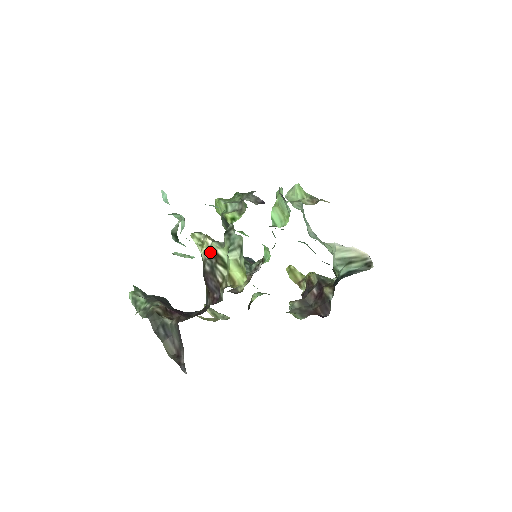
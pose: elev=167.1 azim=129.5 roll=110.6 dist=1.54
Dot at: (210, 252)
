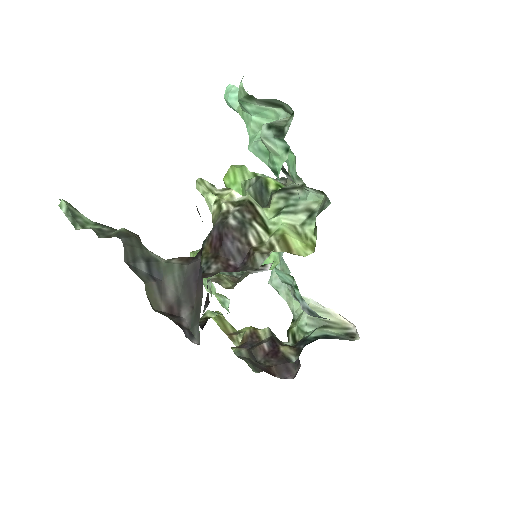
Dot at: (245, 204)
